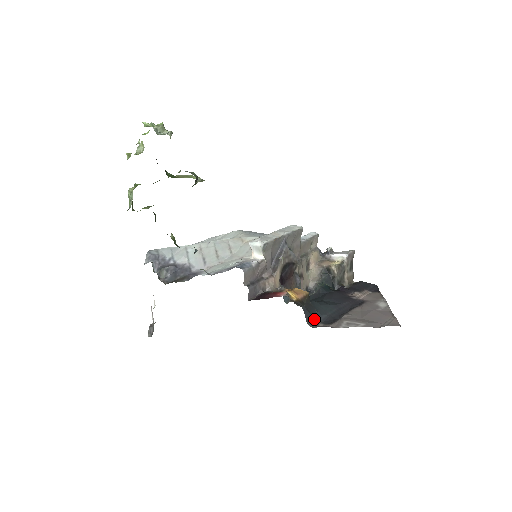
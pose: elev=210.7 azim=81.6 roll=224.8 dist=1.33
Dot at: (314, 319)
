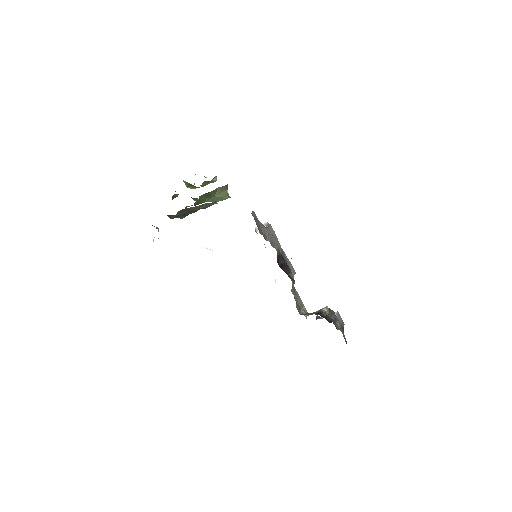
Dot at: occluded
